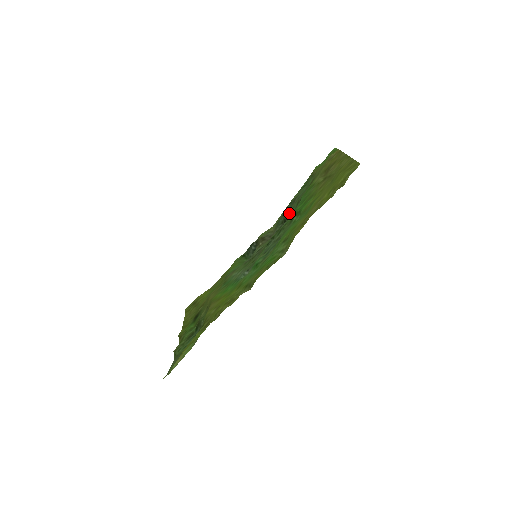
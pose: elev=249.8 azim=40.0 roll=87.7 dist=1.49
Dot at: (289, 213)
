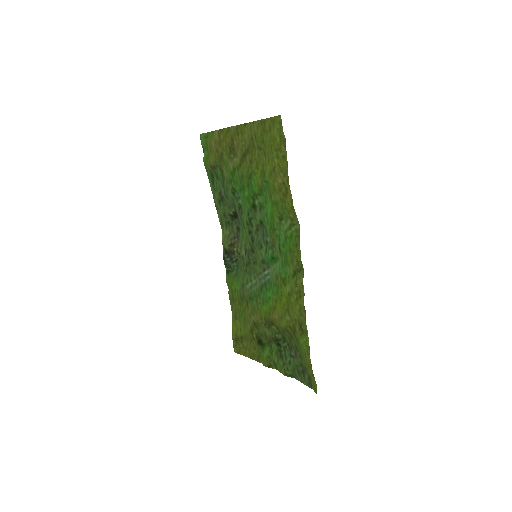
Dot at: (231, 208)
